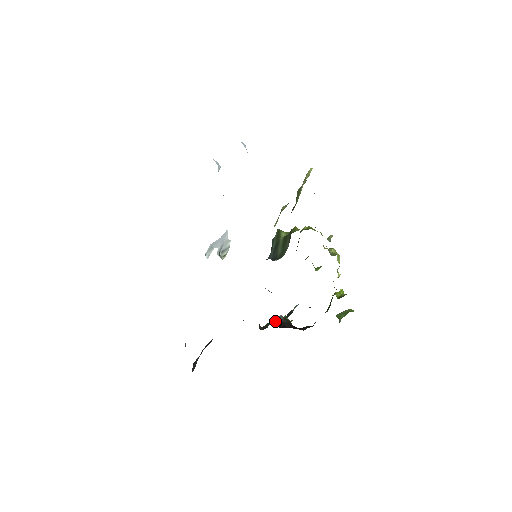
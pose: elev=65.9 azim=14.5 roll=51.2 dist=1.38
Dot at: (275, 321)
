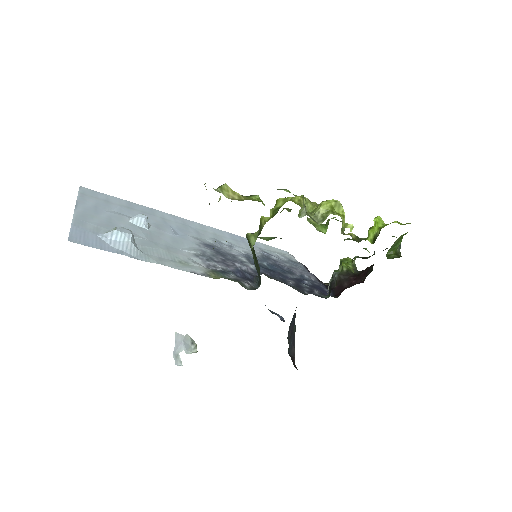
Dot at: occluded
